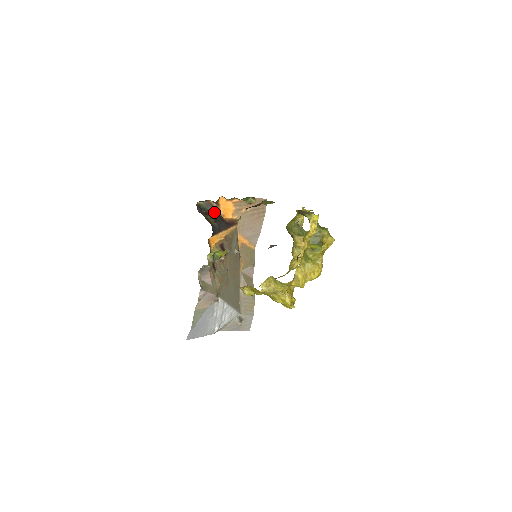
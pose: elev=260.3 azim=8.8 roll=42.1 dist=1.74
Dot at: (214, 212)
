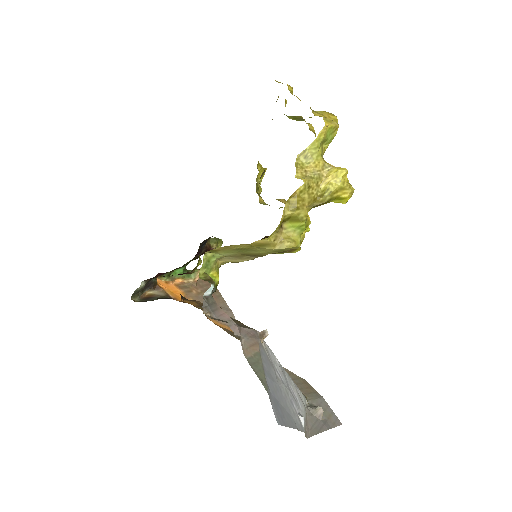
Dot at: (161, 298)
